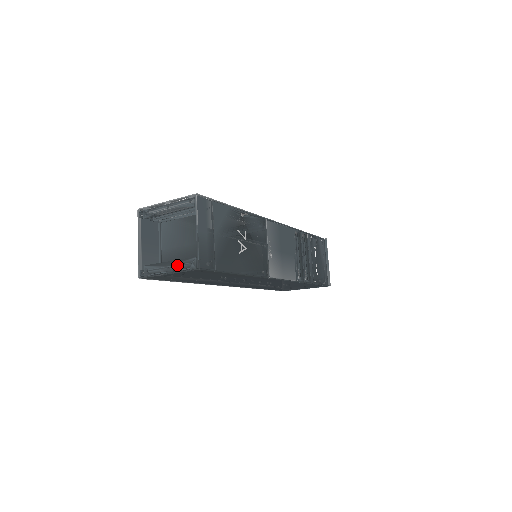
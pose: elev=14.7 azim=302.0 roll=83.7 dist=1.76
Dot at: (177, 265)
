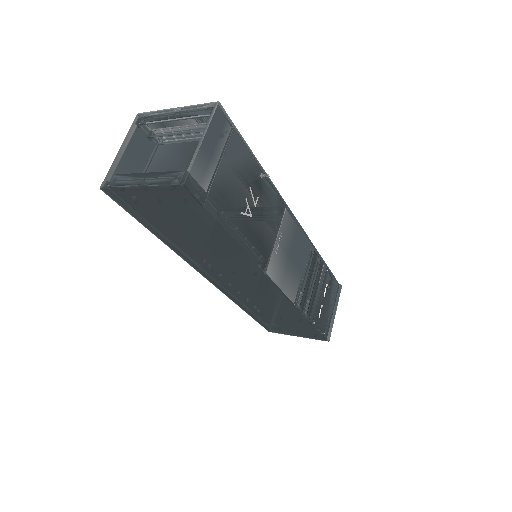
Dot at: (156, 178)
